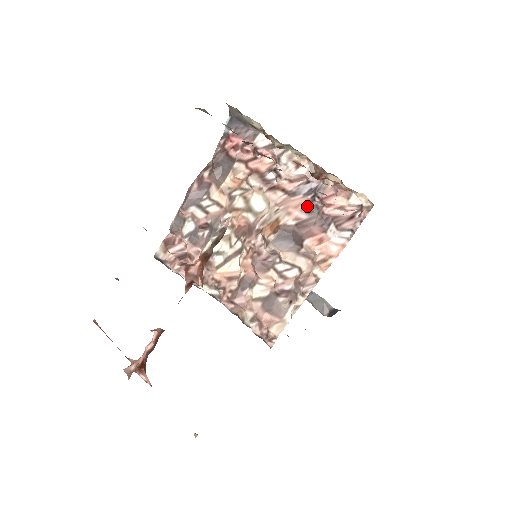
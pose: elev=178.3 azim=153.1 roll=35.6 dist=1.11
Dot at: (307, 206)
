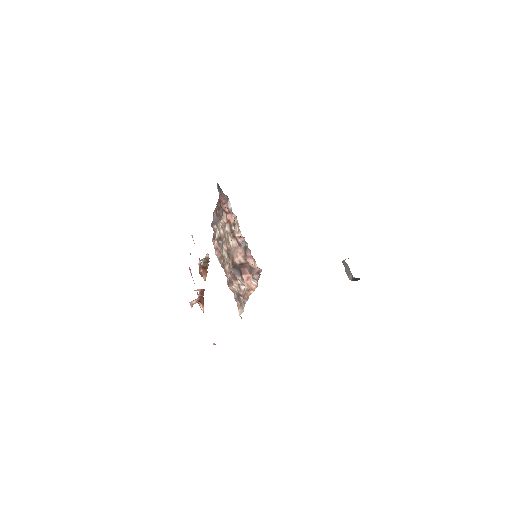
Dot at: (245, 255)
